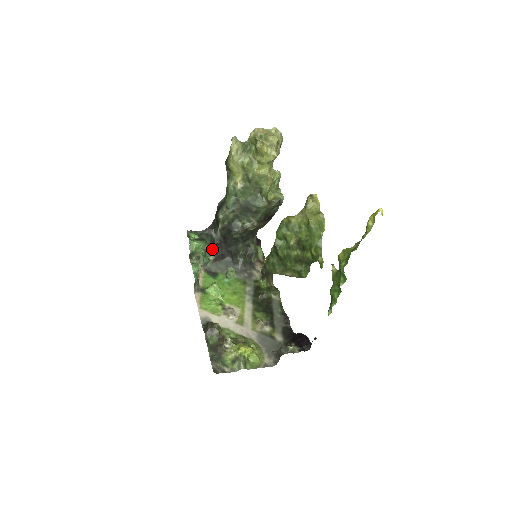
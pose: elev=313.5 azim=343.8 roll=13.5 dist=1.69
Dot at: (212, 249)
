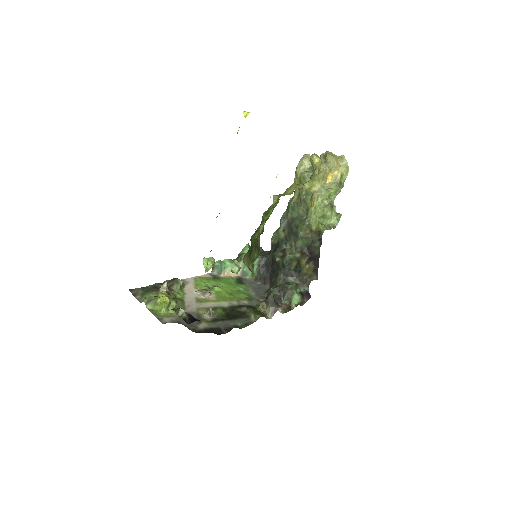
Dot at: (259, 266)
